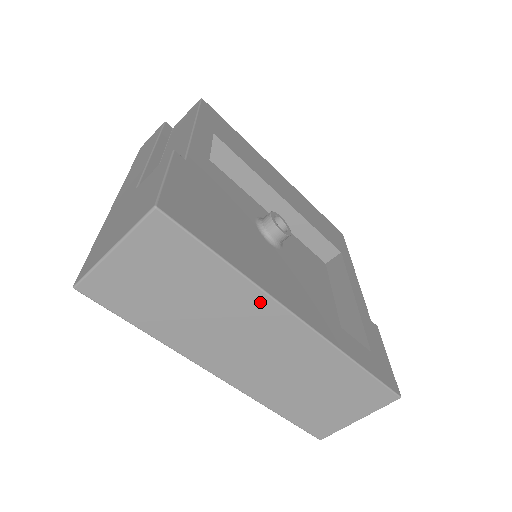
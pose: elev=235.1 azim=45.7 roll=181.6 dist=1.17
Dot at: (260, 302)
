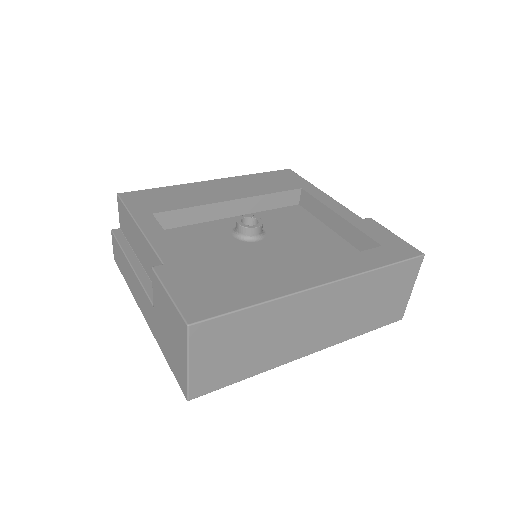
Dot at: (293, 302)
